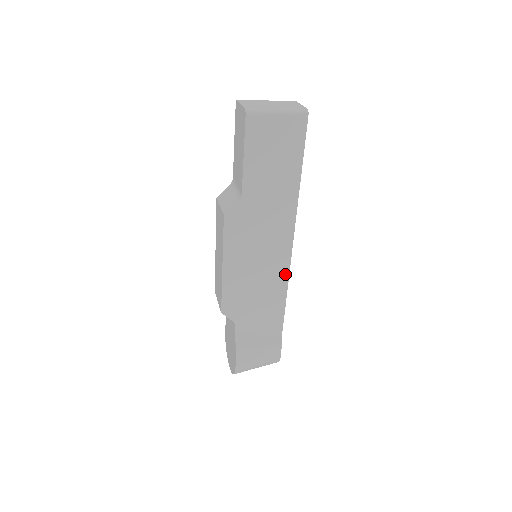
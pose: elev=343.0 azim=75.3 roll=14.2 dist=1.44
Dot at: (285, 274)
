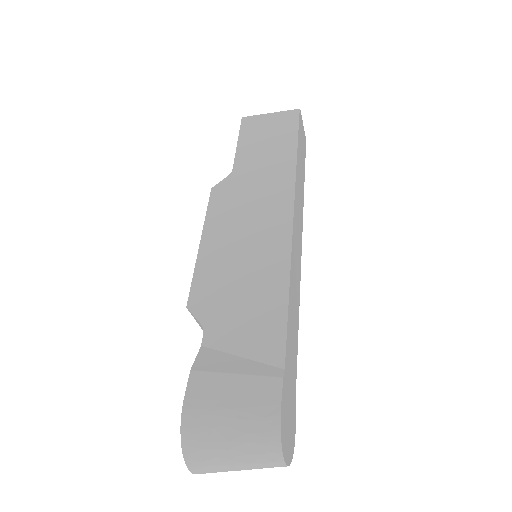
Dot at: (285, 252)
